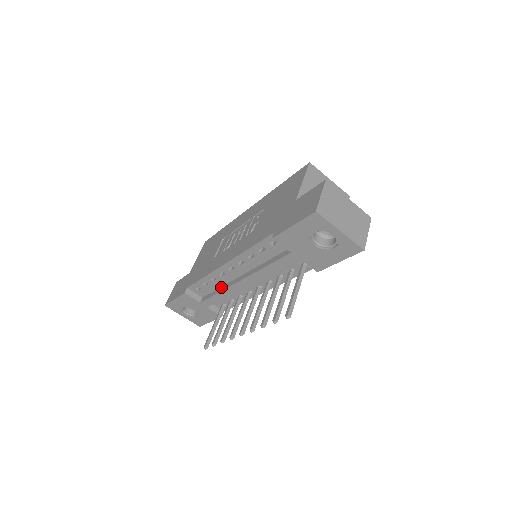
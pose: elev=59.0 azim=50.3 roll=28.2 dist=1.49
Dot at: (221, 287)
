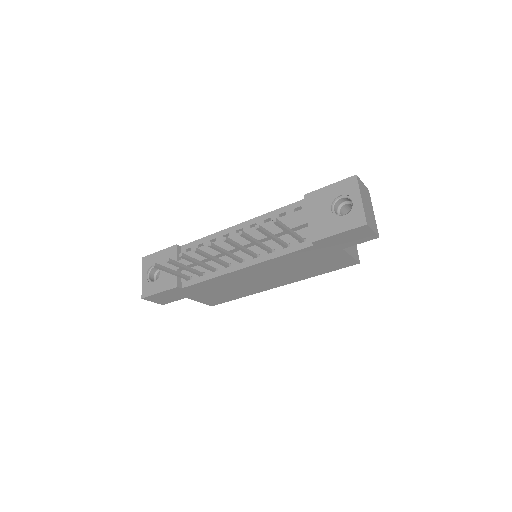
Dot at: occluded
